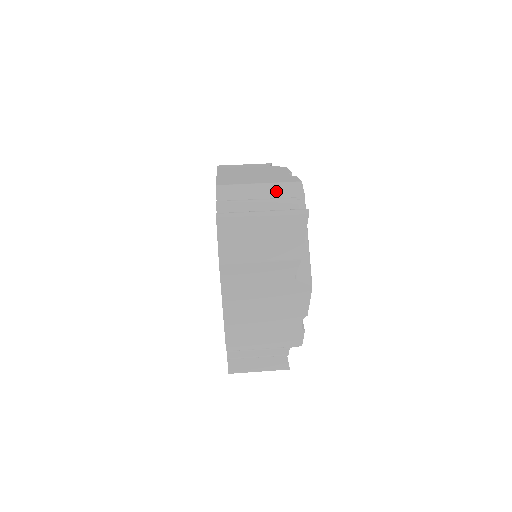
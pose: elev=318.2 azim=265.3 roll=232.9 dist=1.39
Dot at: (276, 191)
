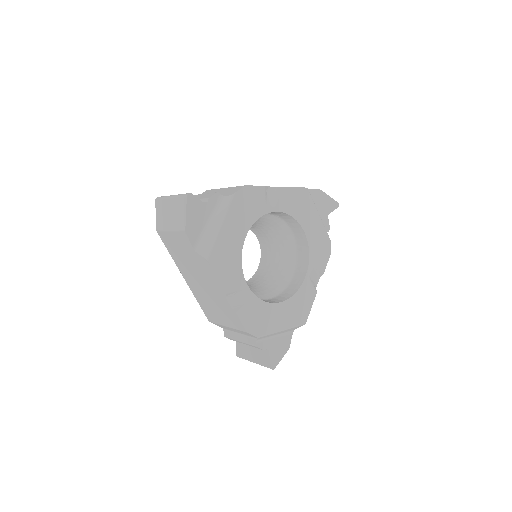
Dot at: (225, 192)
